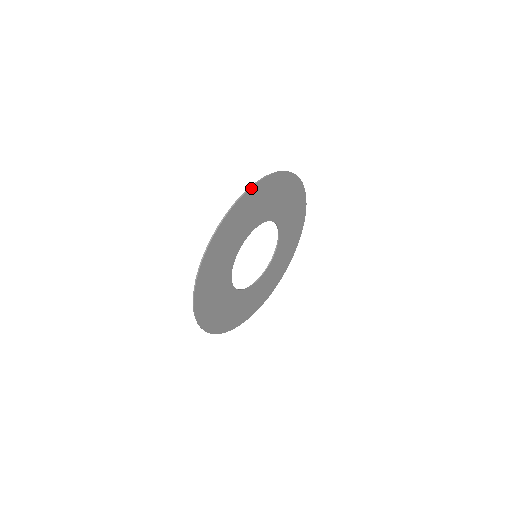
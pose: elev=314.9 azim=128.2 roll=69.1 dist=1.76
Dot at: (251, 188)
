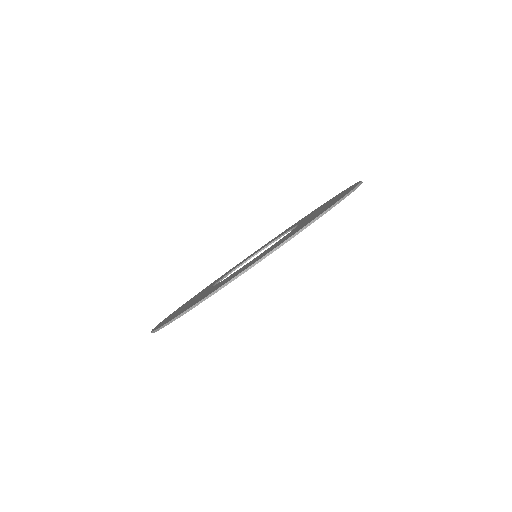
Dot at: (260, 260)
